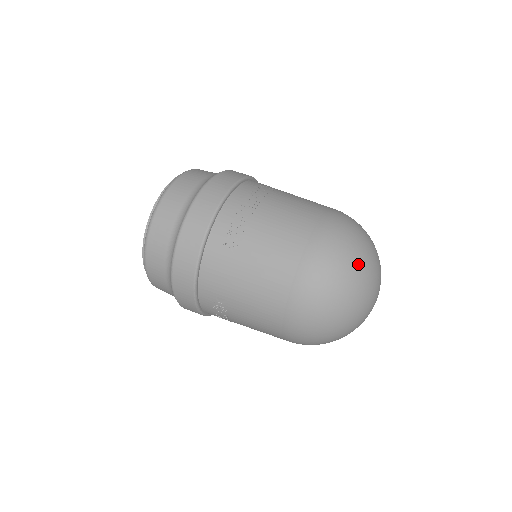
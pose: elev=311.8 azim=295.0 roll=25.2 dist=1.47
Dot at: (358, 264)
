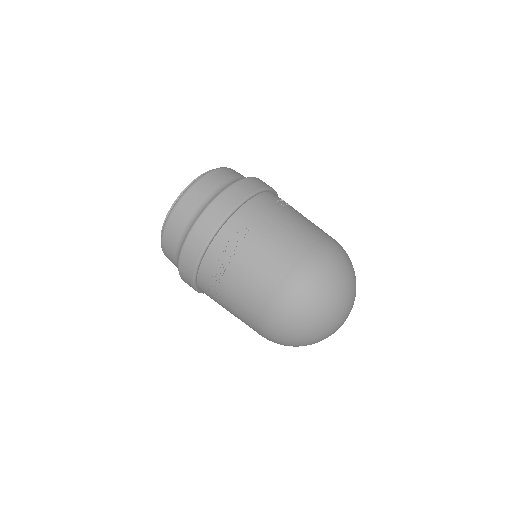
Dot at: (305, 330)
